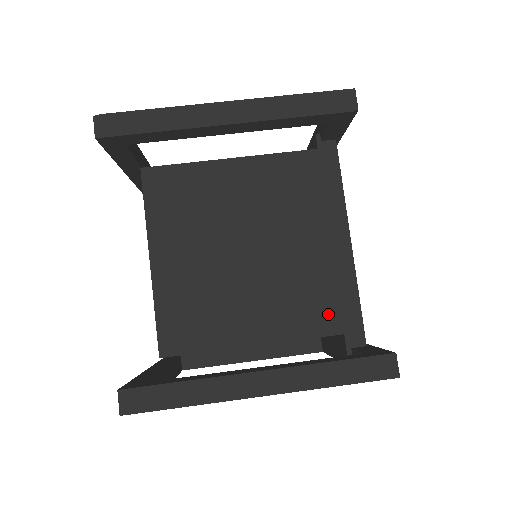
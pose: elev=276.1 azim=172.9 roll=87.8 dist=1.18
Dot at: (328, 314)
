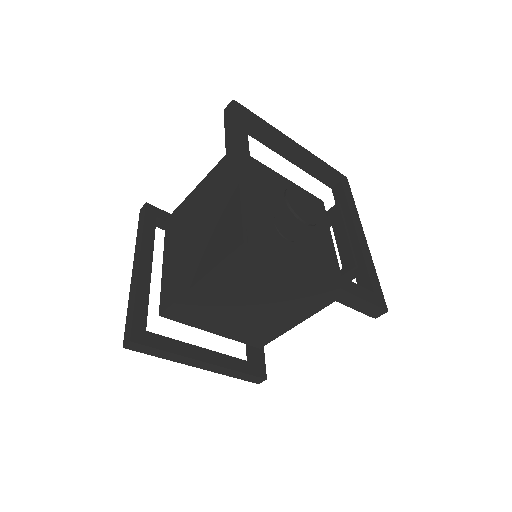
Dot at: (258, 340)
